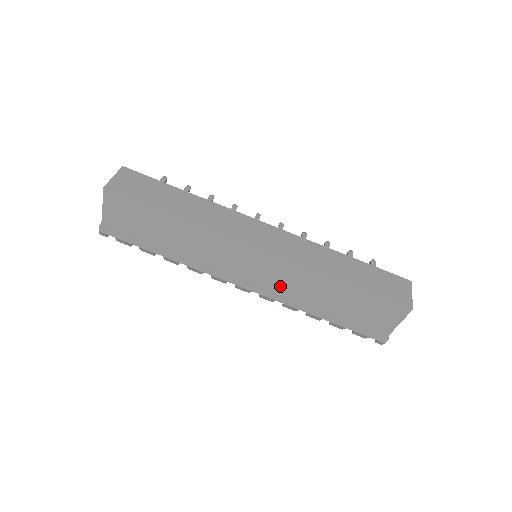
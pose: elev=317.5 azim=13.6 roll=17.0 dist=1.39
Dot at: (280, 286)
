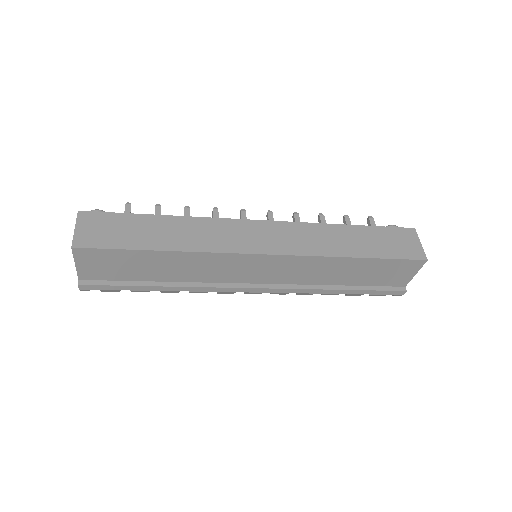
Dot at: (291, 279)
